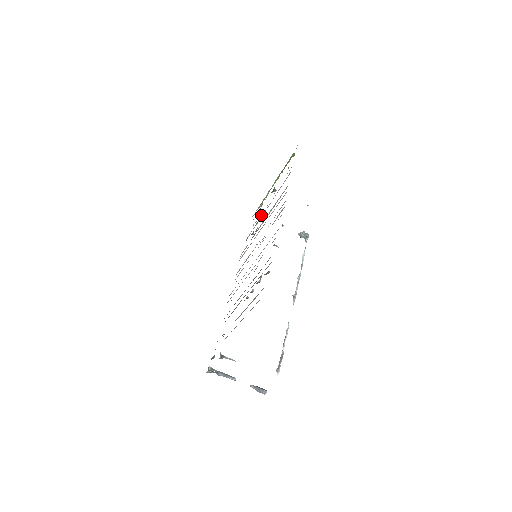
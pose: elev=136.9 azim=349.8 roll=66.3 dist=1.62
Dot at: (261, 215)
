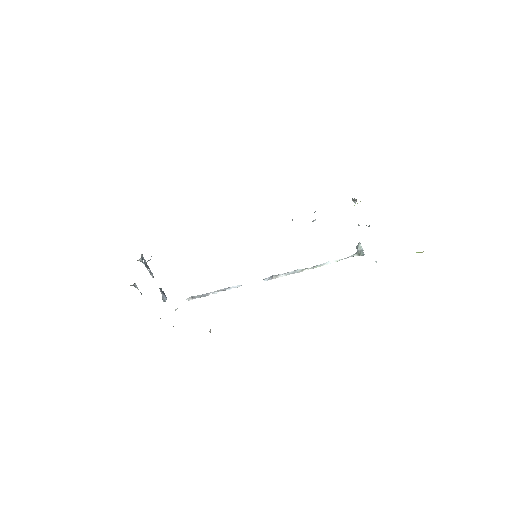
Dot at: occluded
